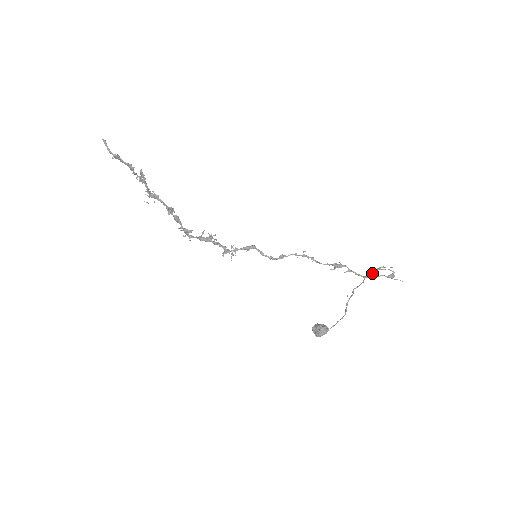
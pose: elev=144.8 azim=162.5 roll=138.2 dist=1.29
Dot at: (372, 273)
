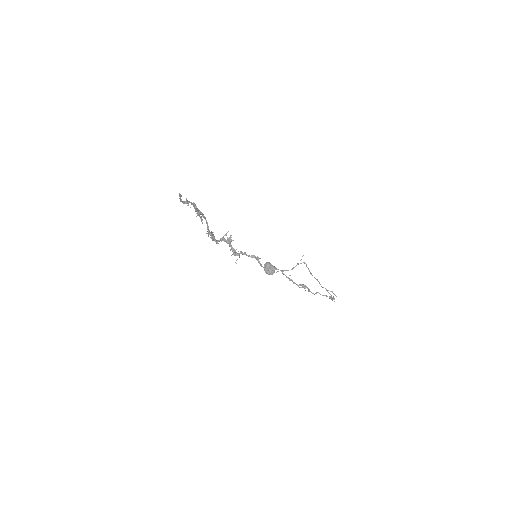
Dot at: occluded
